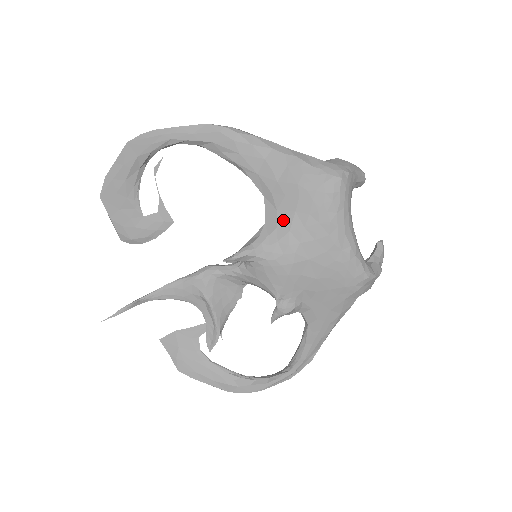
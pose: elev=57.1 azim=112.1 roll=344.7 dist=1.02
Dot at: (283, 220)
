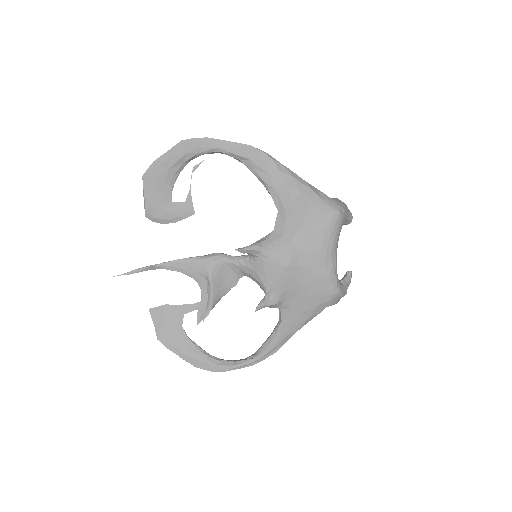
Dot at: (289, 231)
